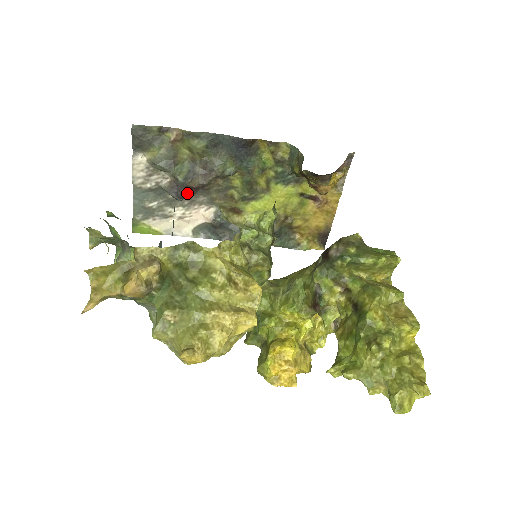
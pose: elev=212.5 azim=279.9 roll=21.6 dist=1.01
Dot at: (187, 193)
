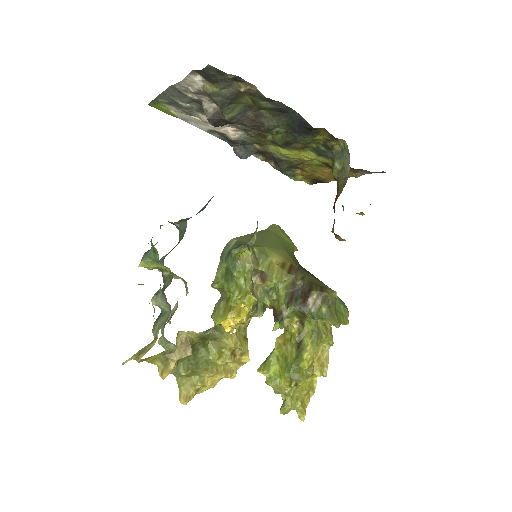
Dot at: (225, 124)
